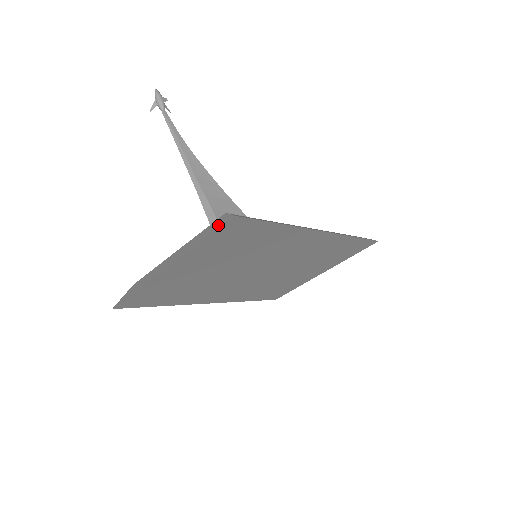
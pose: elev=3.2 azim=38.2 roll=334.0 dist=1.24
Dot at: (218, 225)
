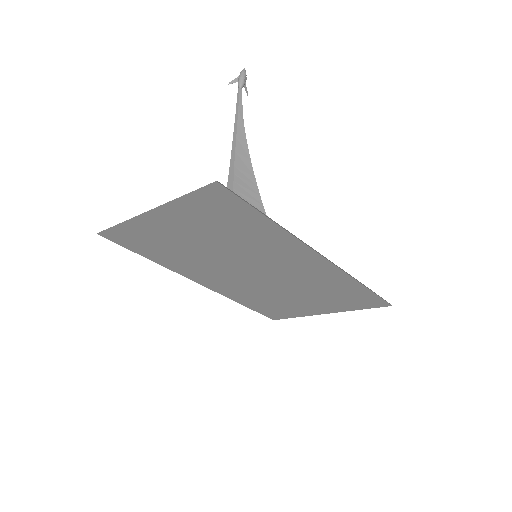
Dot at: occluded
